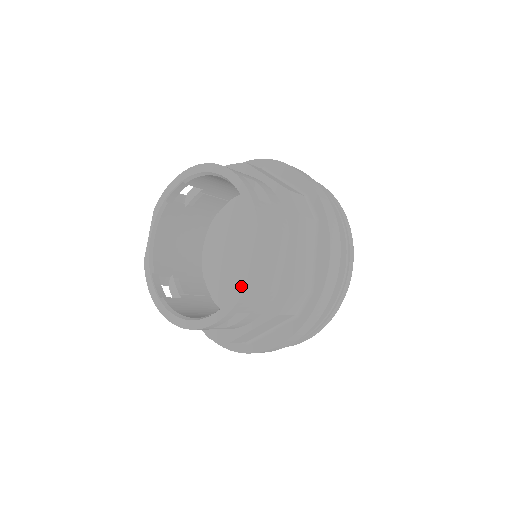
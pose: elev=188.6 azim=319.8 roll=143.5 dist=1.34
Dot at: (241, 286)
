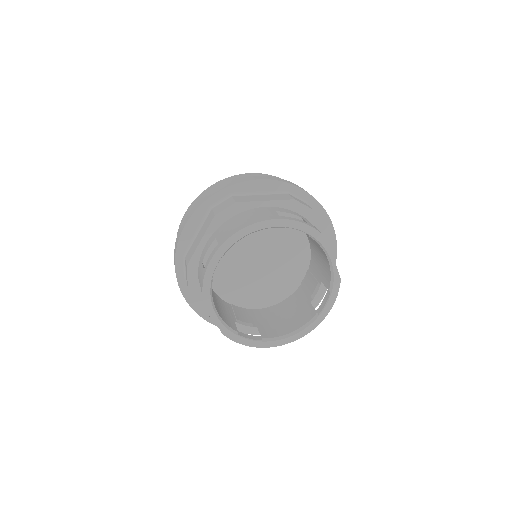
Dot at: (336, 280)
